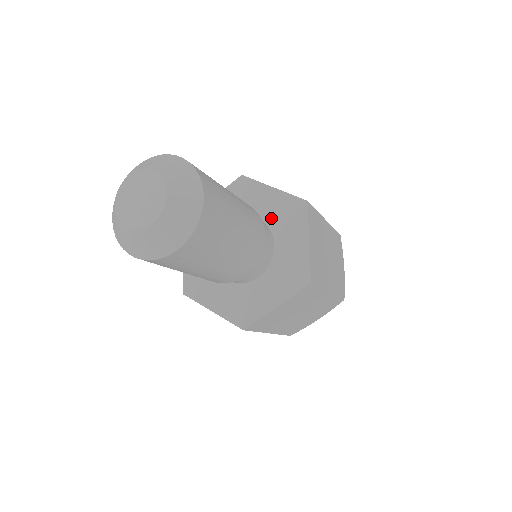
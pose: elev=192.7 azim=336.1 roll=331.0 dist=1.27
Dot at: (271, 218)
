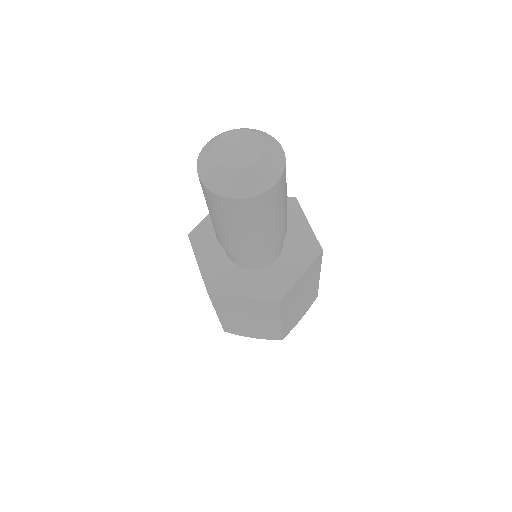
Dot at: occluded
